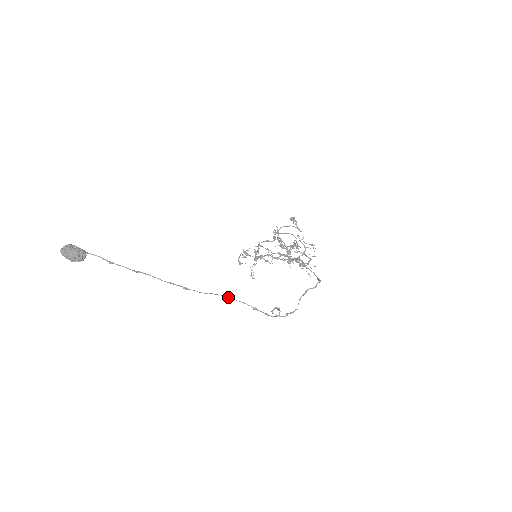
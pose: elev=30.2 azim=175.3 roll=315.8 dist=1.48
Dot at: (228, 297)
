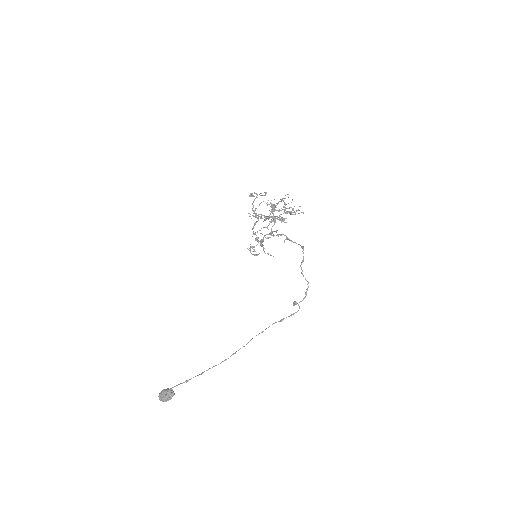
Dot at: occluded
